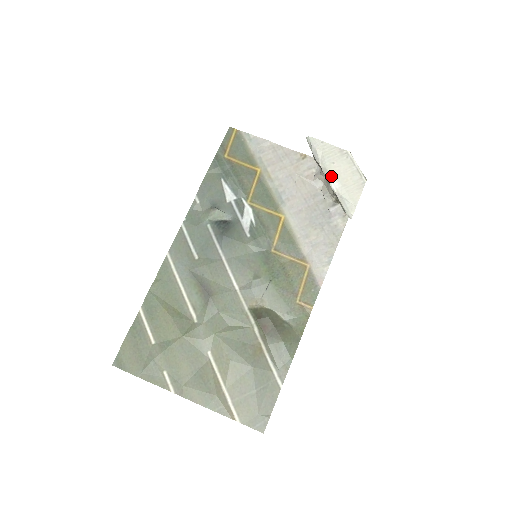
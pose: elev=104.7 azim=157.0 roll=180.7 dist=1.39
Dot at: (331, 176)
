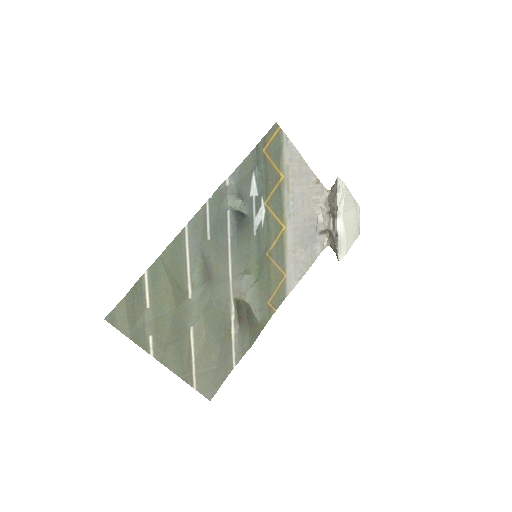
Dot at: (342, 221)
